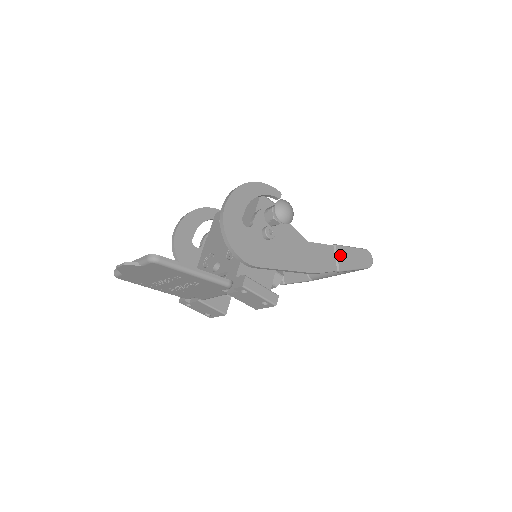
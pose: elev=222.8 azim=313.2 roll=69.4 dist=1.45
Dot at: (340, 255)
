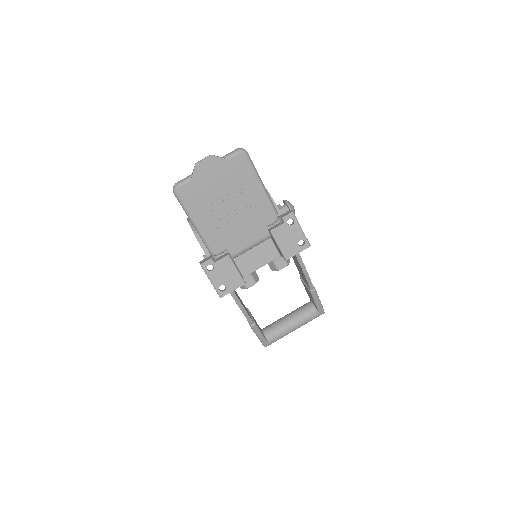
Dot at: occluded
